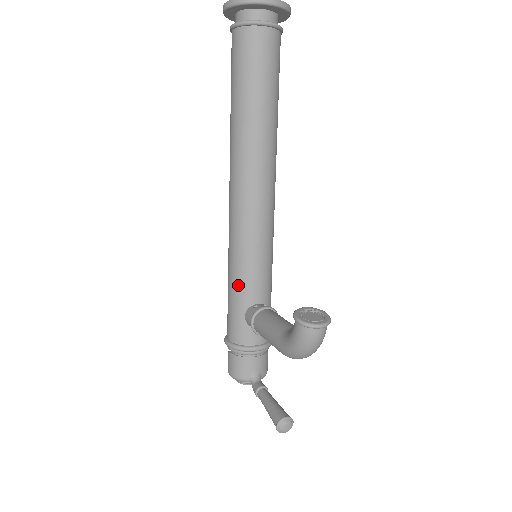
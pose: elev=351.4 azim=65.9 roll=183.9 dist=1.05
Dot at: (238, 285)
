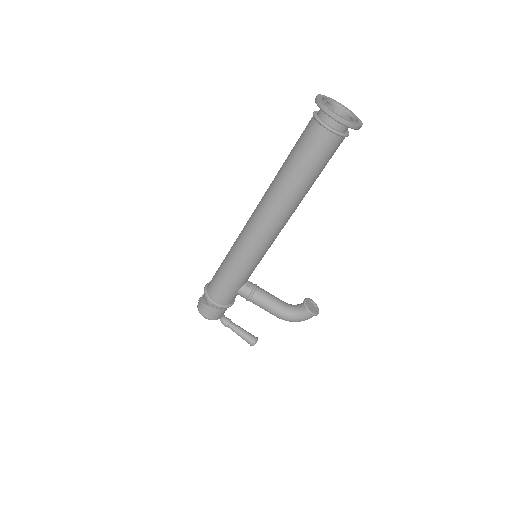
Dot at: (244, 276)
